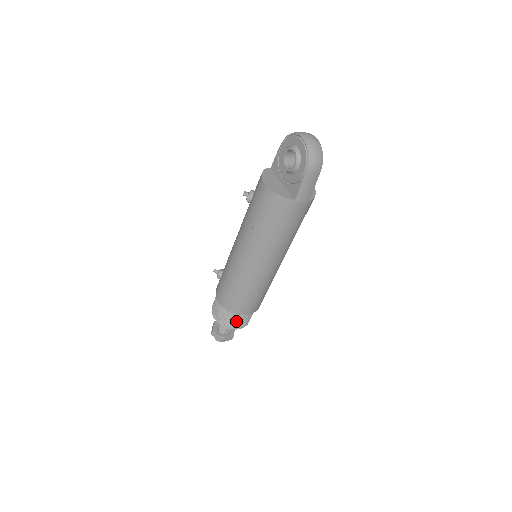
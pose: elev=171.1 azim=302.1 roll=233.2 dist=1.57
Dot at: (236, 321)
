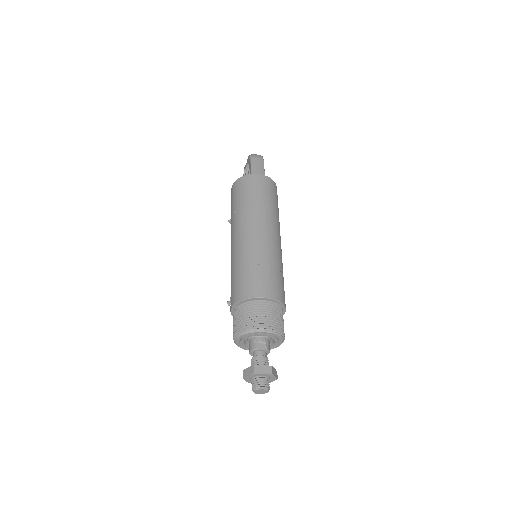
Dot at: (255, 314)
